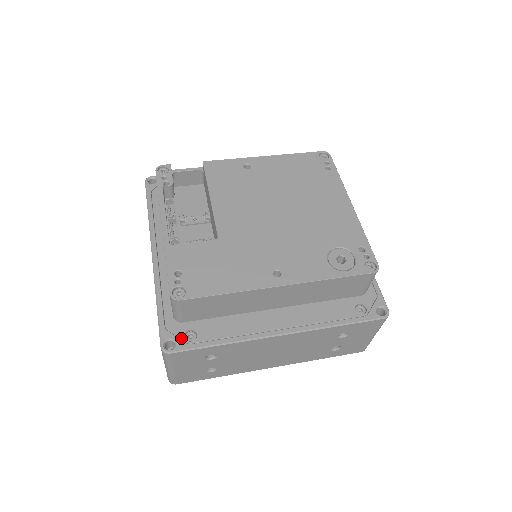
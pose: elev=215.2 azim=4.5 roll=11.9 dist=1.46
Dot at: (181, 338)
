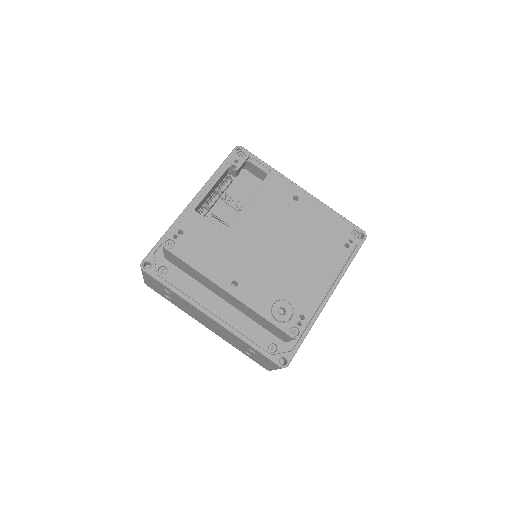
Dot at: (156, 267)
